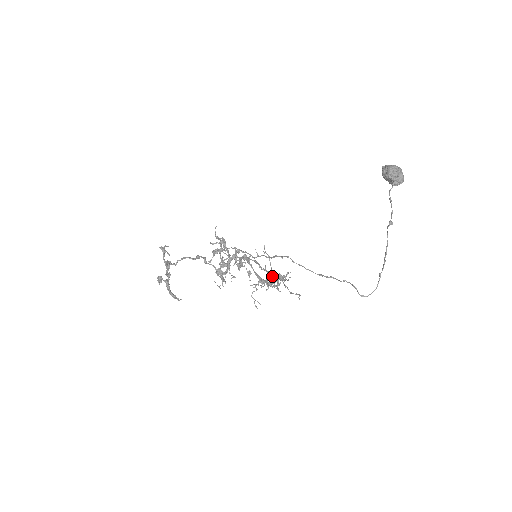
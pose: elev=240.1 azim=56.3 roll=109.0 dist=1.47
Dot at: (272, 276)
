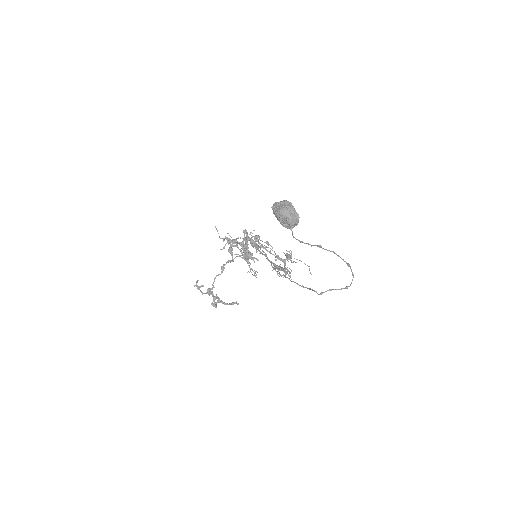
Dot at: (280, 260)
